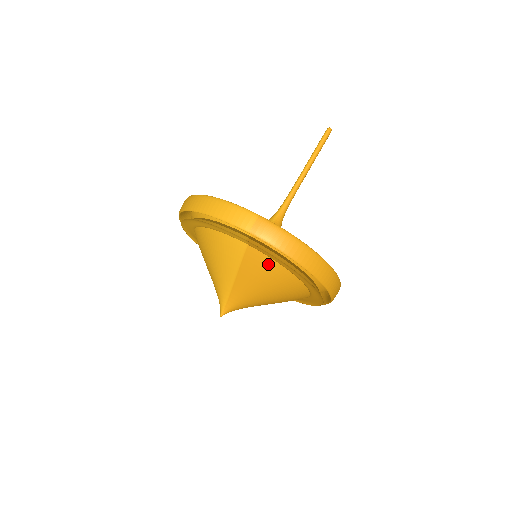
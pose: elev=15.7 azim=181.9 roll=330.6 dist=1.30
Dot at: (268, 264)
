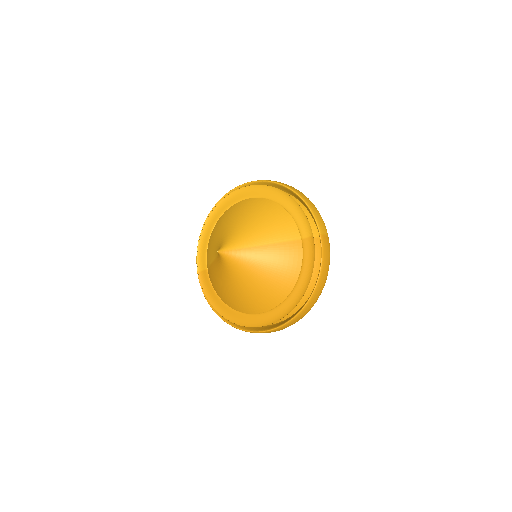
Dot at: (296, 262)
